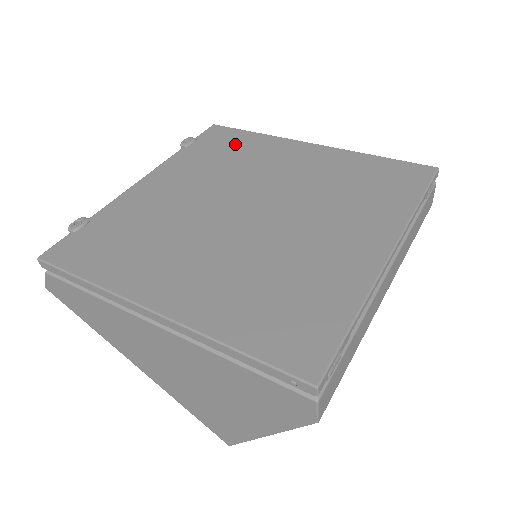
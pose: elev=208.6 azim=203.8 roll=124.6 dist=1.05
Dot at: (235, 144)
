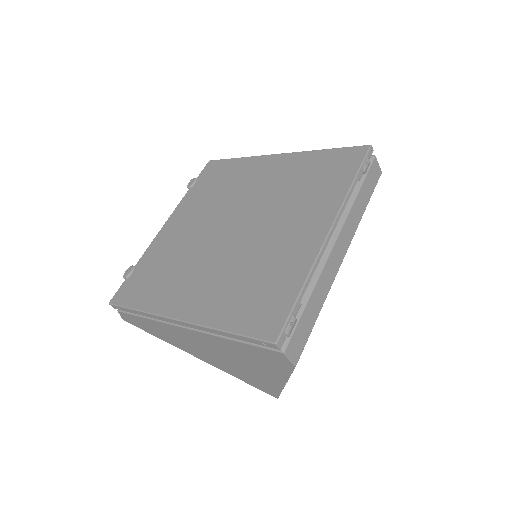
Dot at: (224, 174)
